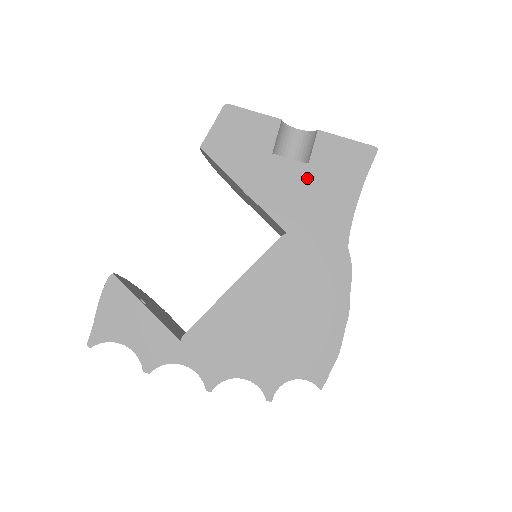
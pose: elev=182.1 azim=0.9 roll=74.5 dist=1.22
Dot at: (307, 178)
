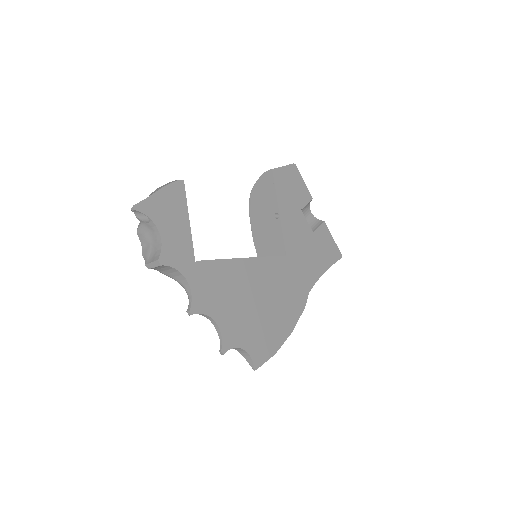
Dot at: (309, 238)
